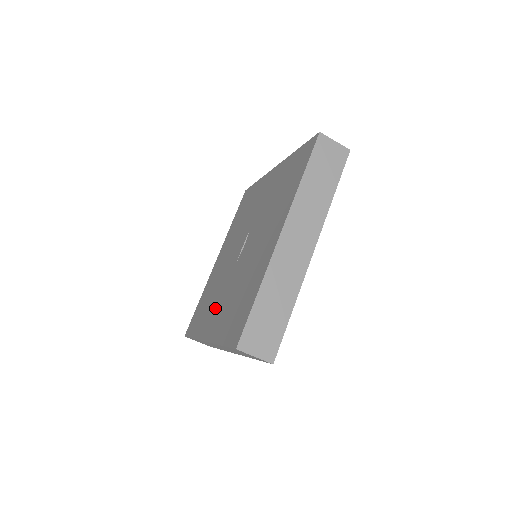
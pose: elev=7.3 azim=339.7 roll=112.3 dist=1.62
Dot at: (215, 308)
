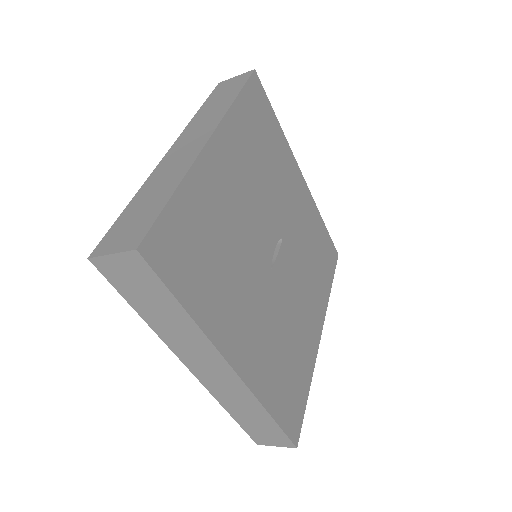
Dot at: occluded
